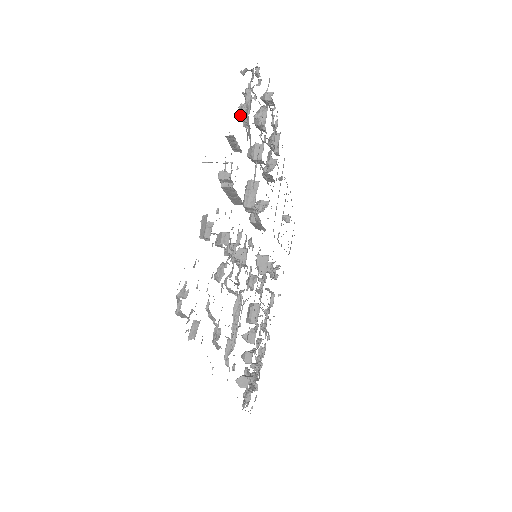
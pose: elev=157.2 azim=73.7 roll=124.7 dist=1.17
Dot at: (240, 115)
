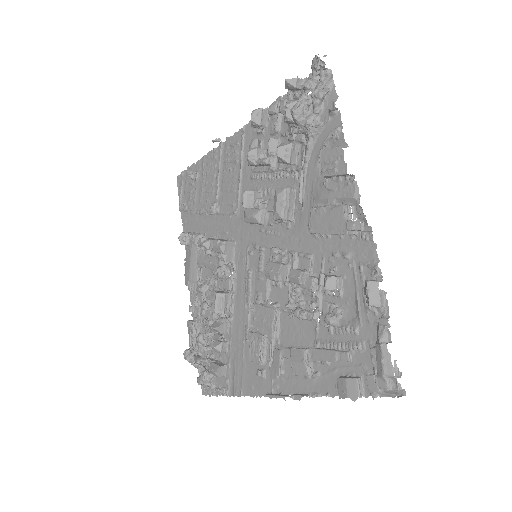
Dot at: (300, 117)
